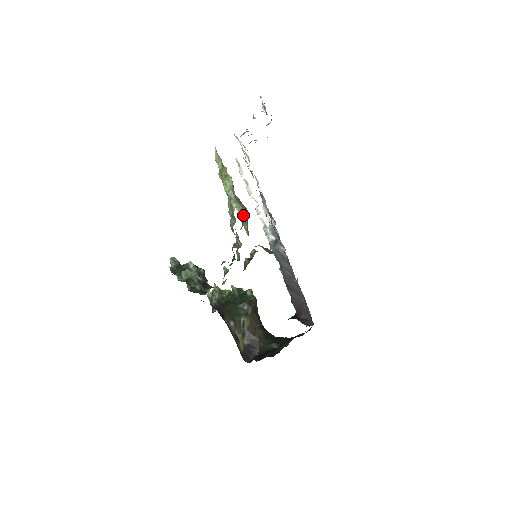
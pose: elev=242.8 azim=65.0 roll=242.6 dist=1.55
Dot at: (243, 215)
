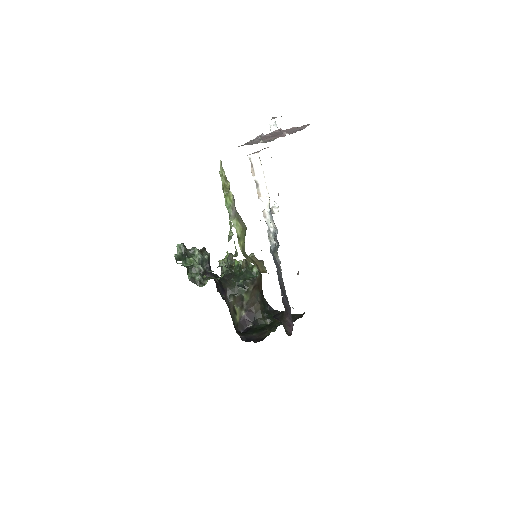
Dot at: (240, 232)
